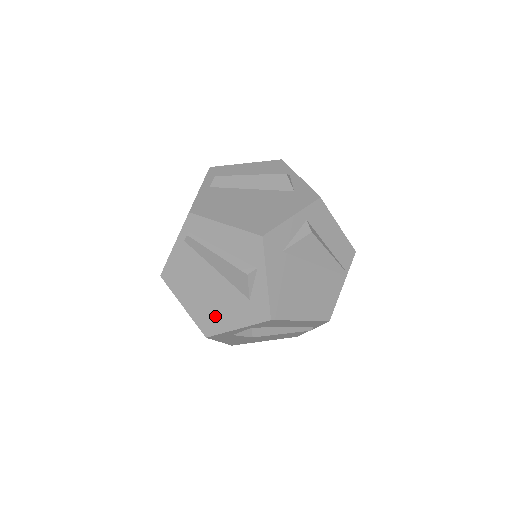
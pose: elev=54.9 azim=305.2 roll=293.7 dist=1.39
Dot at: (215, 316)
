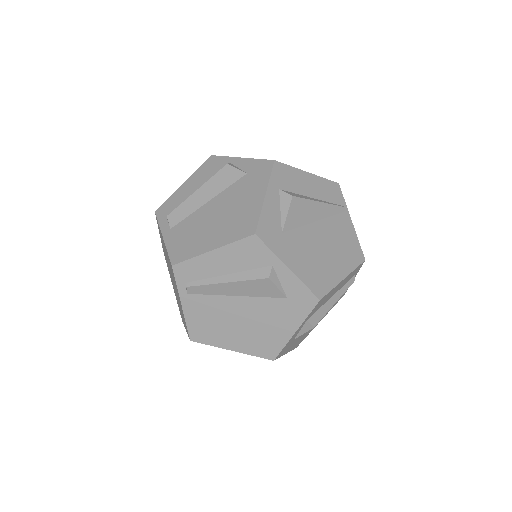
Dot at: (267, 336)
